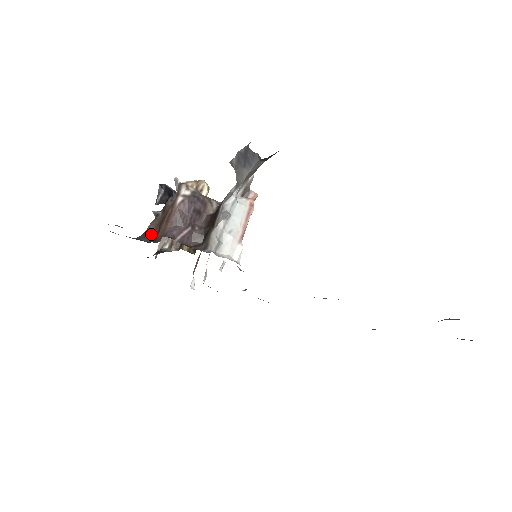
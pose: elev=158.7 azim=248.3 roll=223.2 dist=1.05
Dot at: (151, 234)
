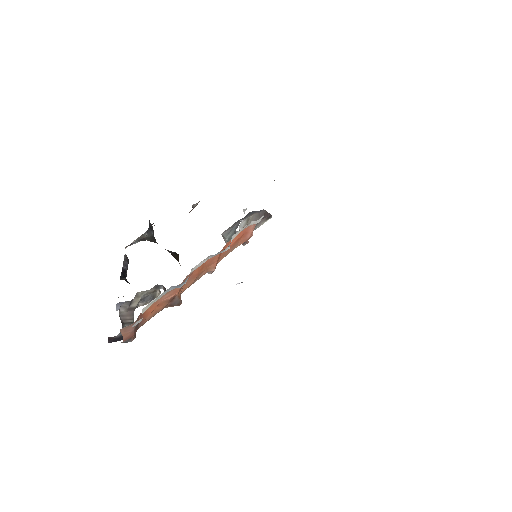
Dot at: occluded
